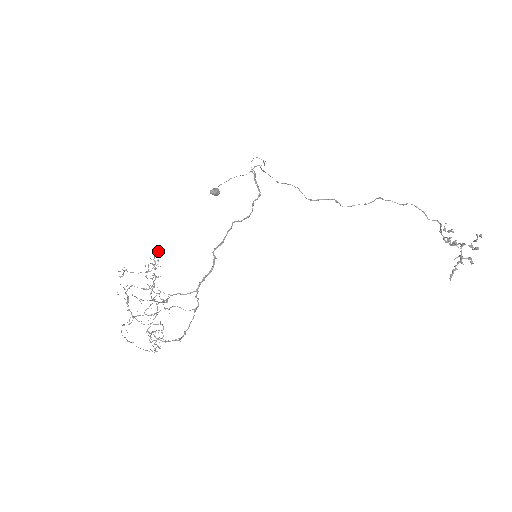
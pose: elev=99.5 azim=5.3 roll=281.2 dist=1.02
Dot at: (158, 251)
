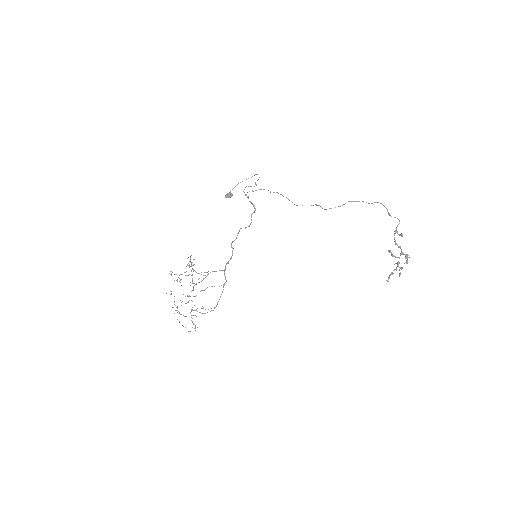
Dot at: occluded
